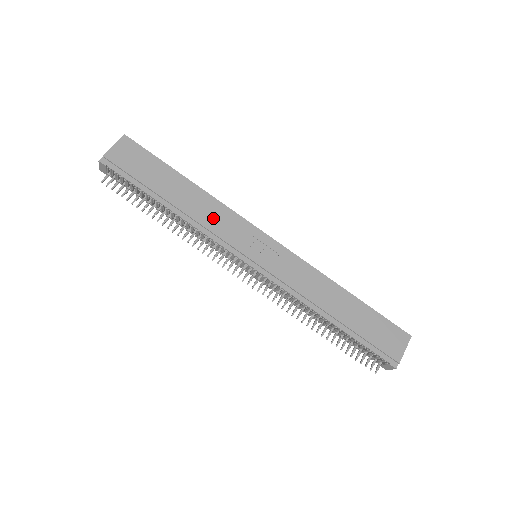
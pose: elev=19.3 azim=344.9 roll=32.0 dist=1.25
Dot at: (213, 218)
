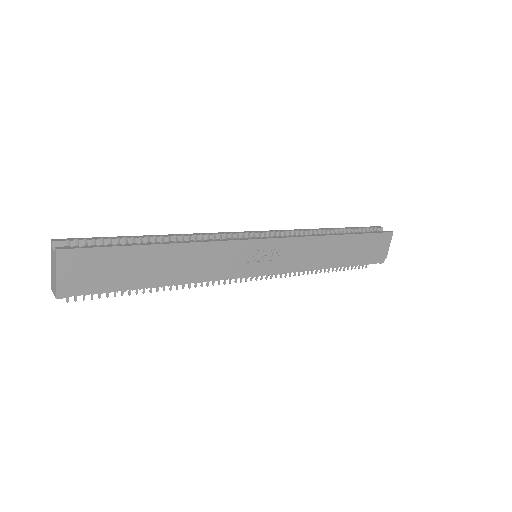
Dot at: (209, 263)
